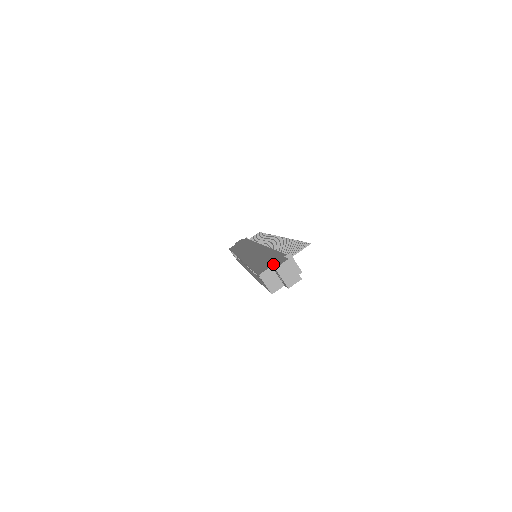
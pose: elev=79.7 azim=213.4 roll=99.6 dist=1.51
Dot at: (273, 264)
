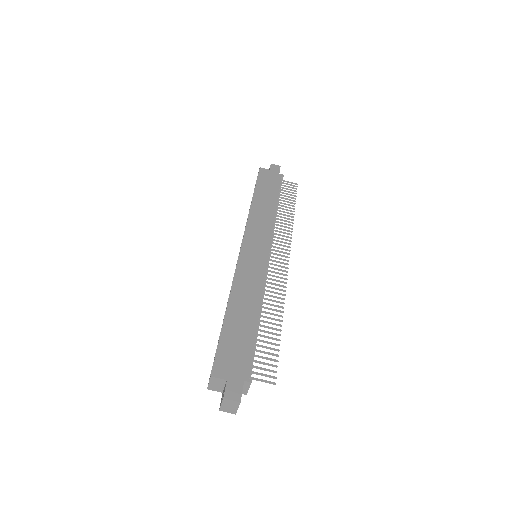
Dot at: (230, 379)
